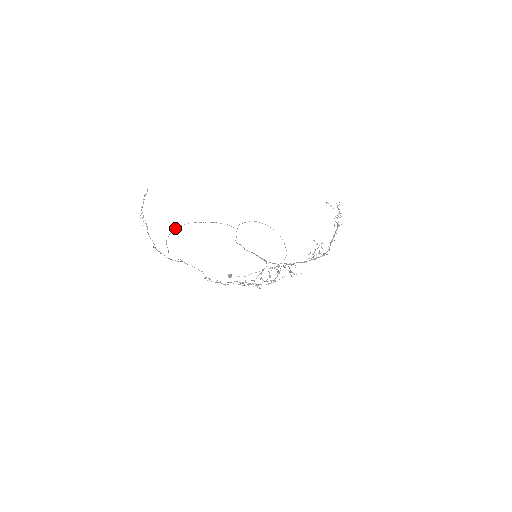
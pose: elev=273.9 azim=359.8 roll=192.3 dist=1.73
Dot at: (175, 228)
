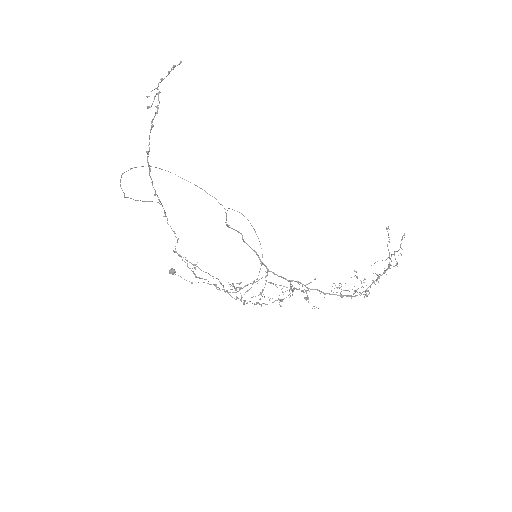
Dot at: occluded
